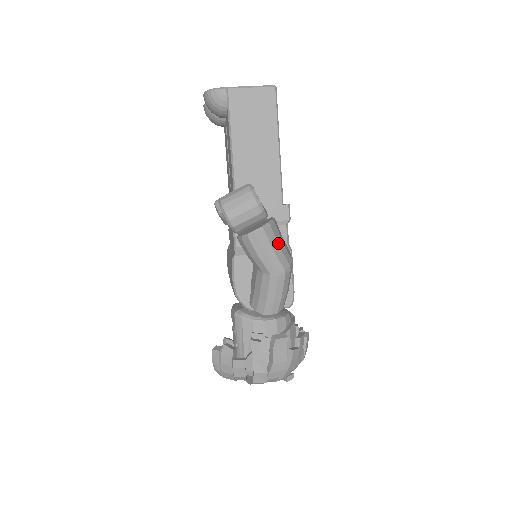
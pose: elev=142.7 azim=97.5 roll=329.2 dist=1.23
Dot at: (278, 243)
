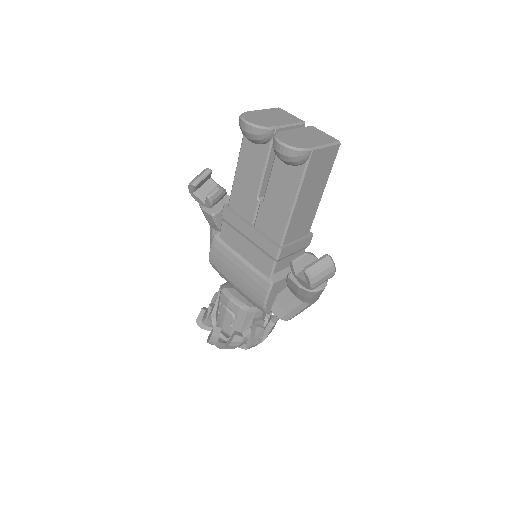
Dot at: occluded
